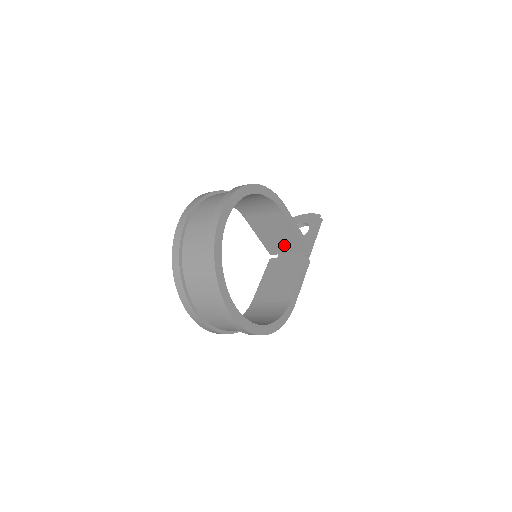
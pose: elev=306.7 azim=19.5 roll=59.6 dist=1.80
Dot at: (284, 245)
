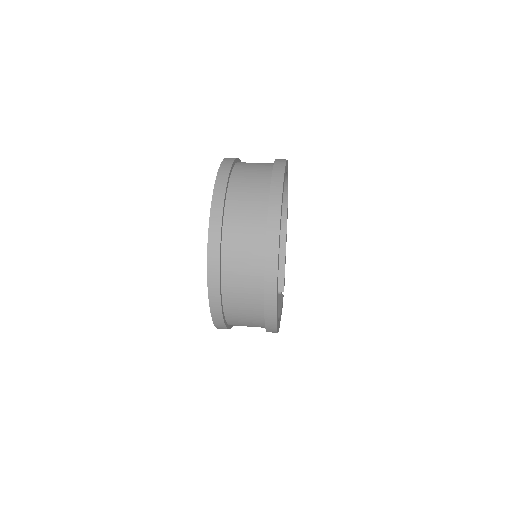
Dot at: occluded
